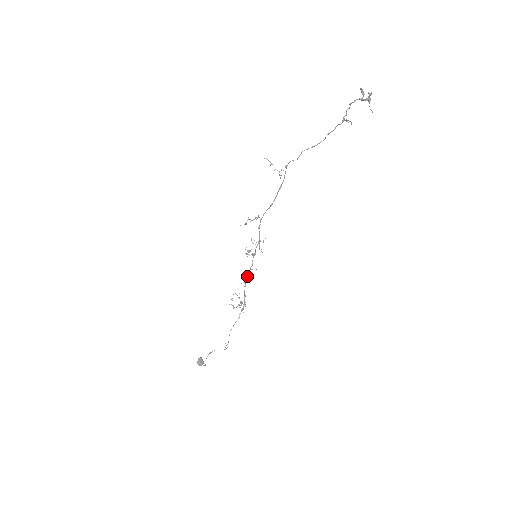
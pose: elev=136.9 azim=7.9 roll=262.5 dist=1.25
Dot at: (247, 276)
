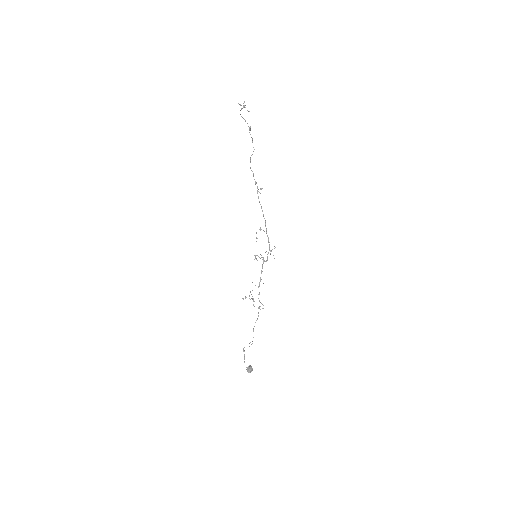
Dot at: (260, 278)
